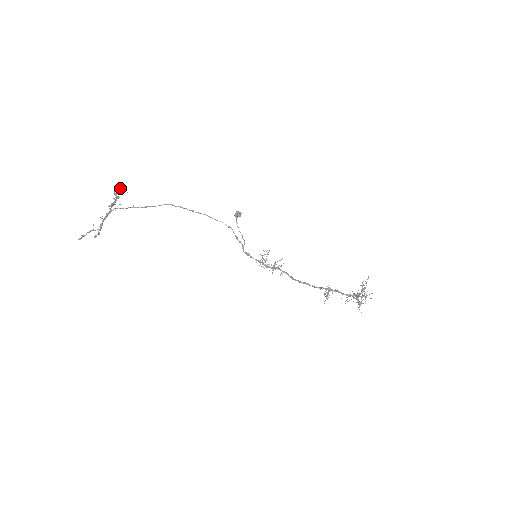
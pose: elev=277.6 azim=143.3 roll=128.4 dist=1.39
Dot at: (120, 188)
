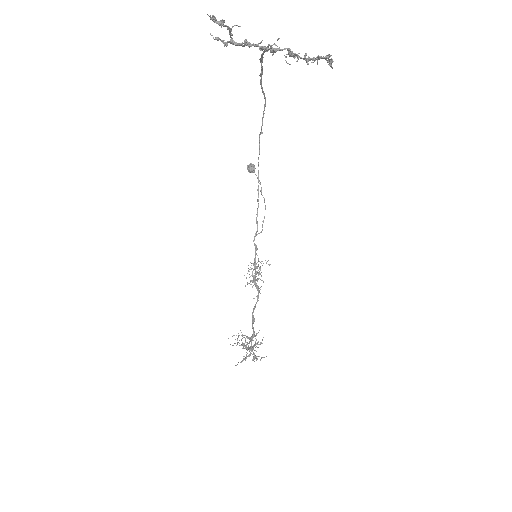
Dot at: occluded
